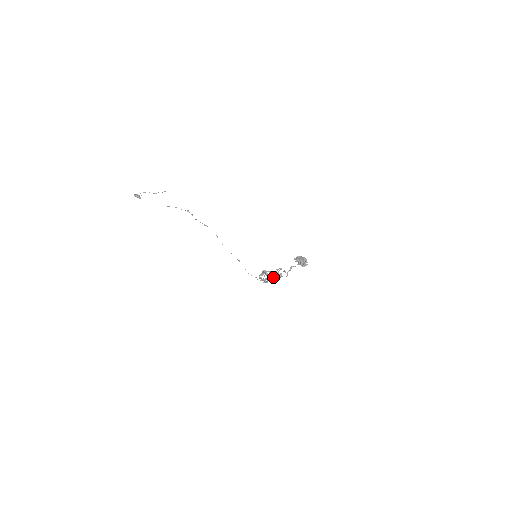
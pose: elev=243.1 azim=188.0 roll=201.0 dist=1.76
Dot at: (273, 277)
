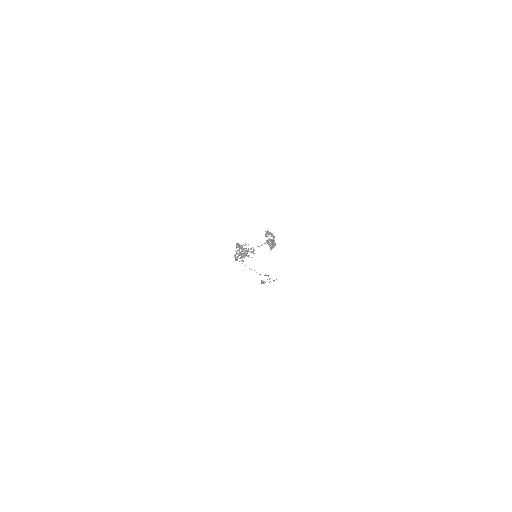
Dot at: (242, 245)
